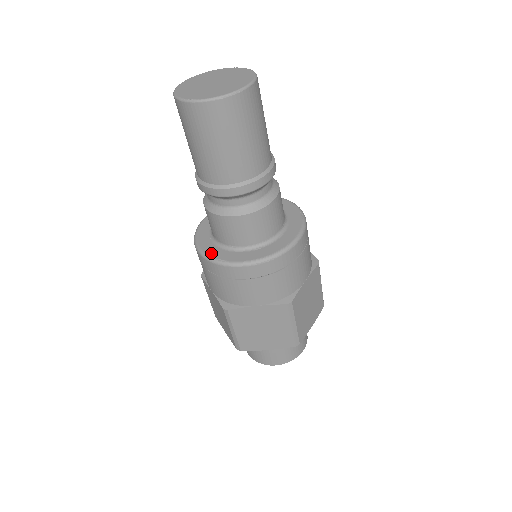
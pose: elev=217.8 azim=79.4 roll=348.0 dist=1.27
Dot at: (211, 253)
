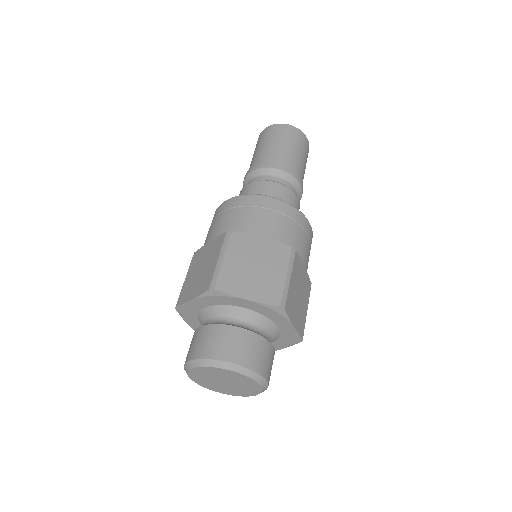
Dot at: occluded
